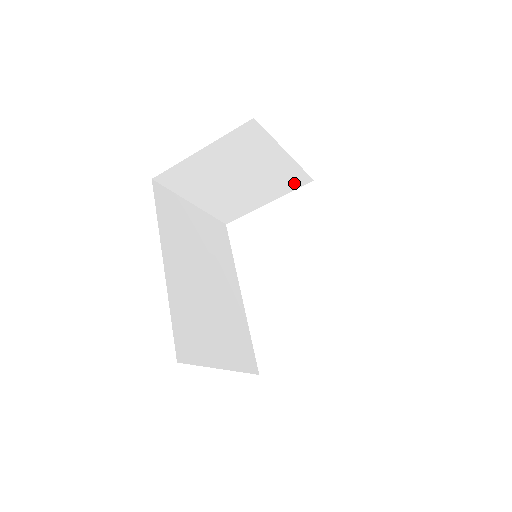
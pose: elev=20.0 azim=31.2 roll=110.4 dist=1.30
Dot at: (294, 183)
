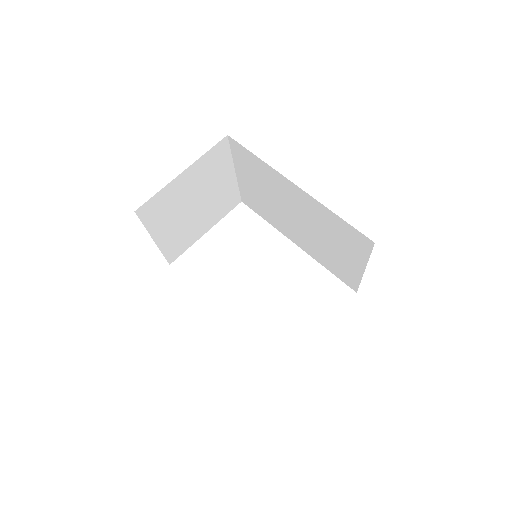
Dot at: (229, 206)
